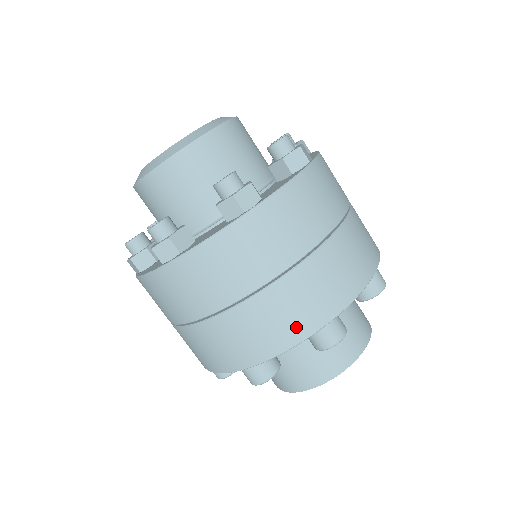
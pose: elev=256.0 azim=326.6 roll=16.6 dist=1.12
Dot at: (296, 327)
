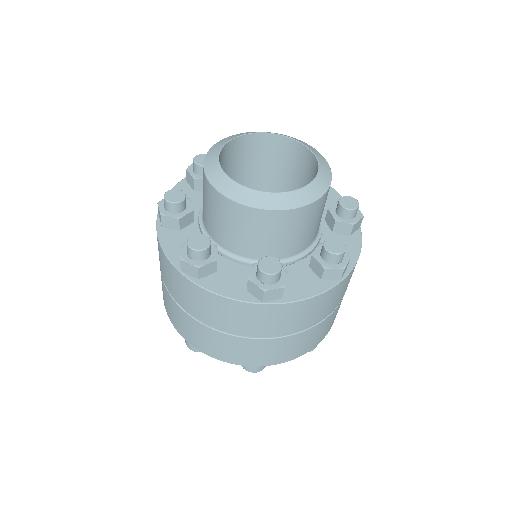
Dot at: (310, 346)
